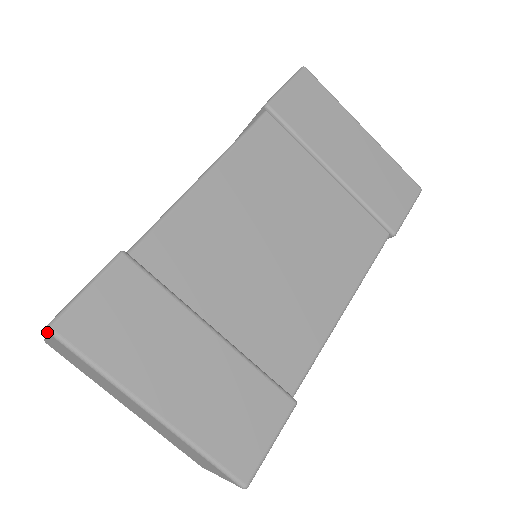
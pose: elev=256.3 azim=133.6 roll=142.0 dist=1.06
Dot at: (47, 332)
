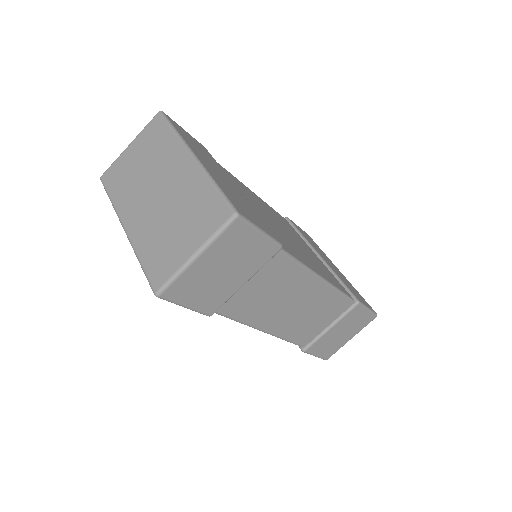
Dot at: (158, 112)
